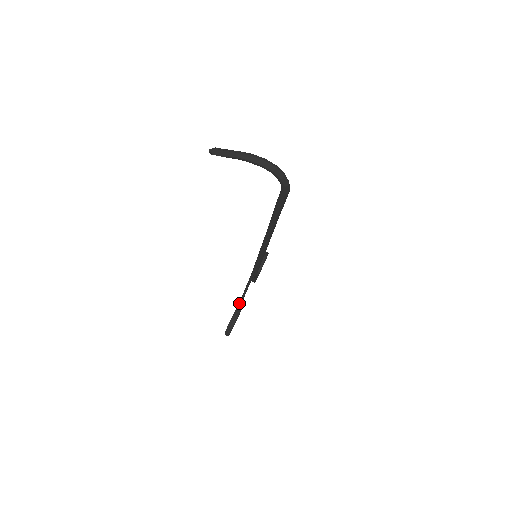
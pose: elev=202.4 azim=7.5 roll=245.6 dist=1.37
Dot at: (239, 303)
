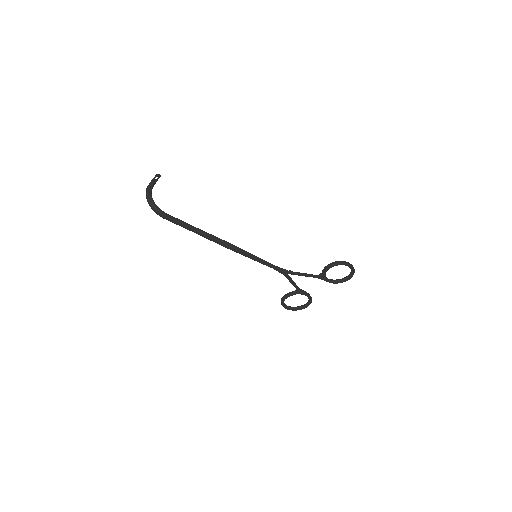
Dot at: (296, 290)
